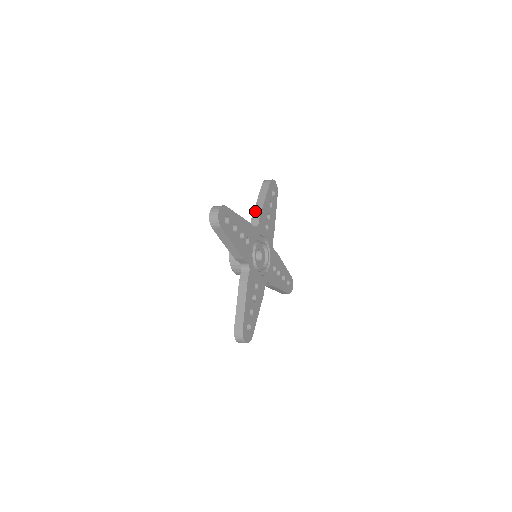
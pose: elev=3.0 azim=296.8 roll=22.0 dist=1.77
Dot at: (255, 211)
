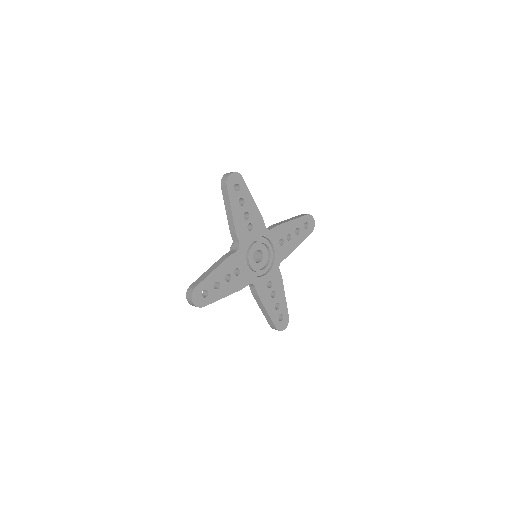
Dot at: (278, 223)
